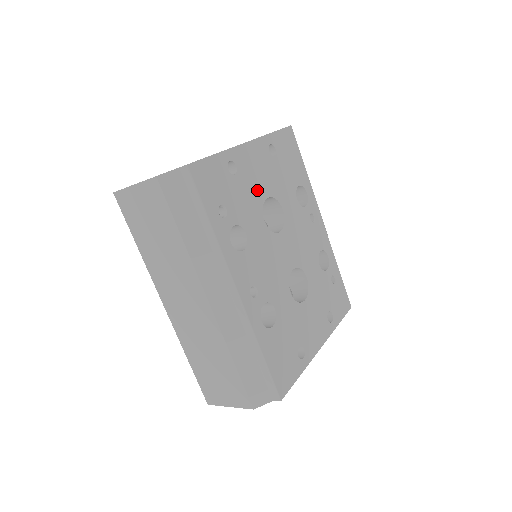
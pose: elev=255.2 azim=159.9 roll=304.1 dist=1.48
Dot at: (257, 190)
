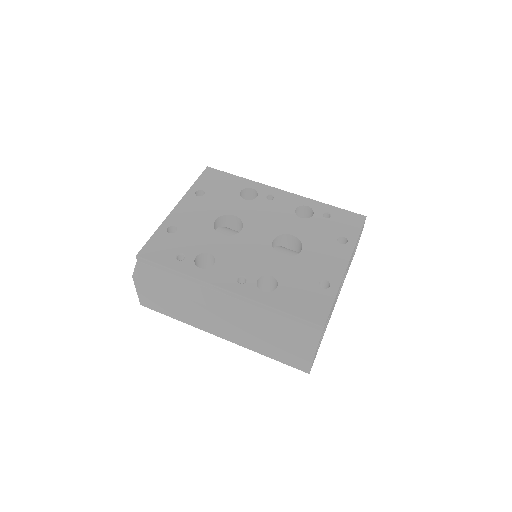
Dot at: (202, 224)
